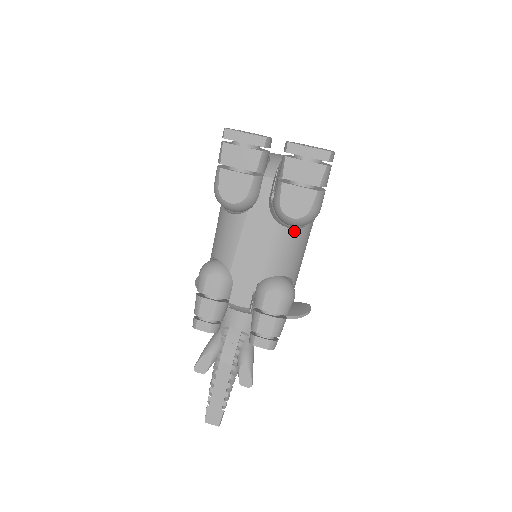
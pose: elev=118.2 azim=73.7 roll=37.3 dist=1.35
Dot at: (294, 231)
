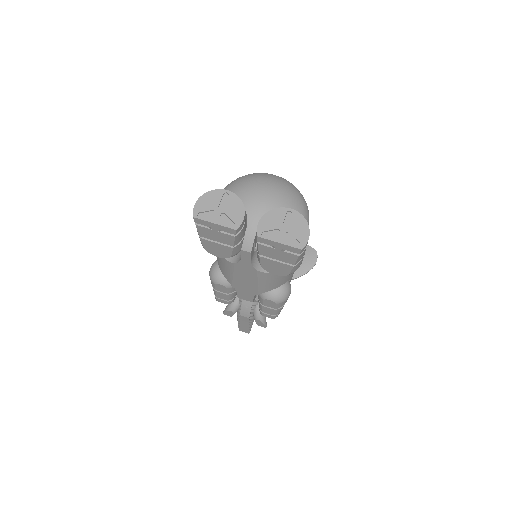
Dot at: occluded
